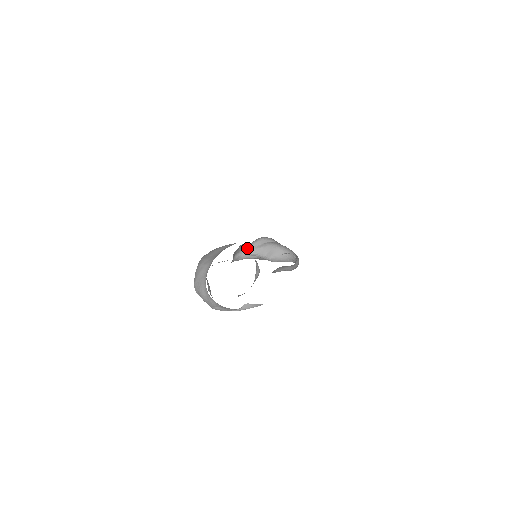
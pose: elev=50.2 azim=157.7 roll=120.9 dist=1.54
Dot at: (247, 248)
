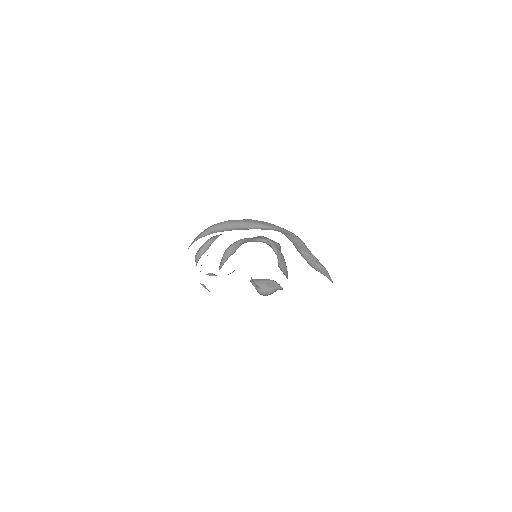
Dot at: (273, 241)
